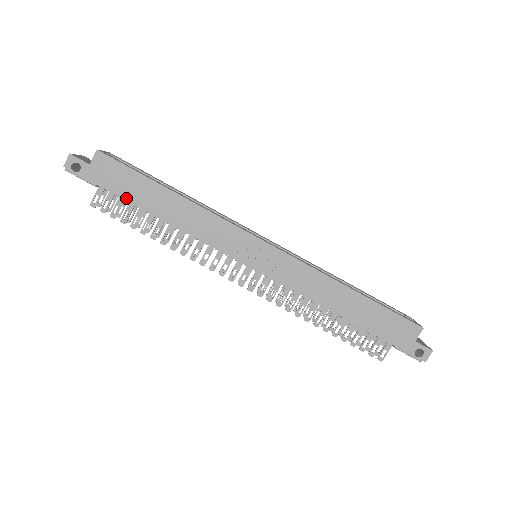
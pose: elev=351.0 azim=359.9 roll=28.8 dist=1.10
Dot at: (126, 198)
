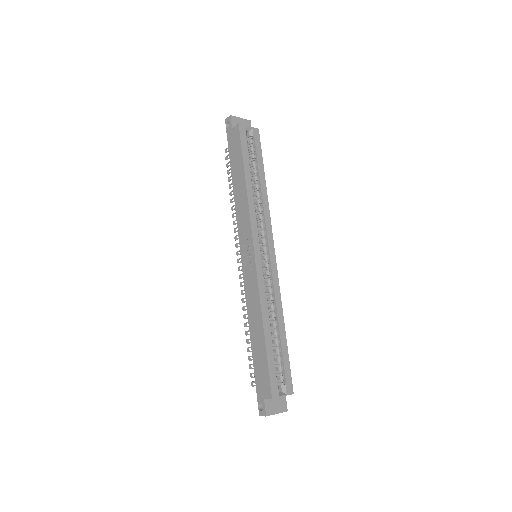
Dot at: (231, 161)
